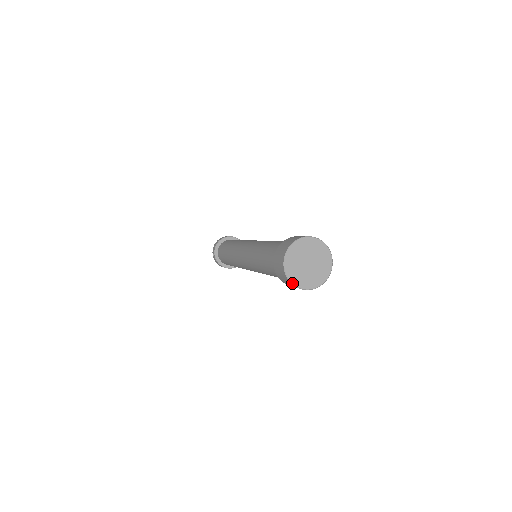
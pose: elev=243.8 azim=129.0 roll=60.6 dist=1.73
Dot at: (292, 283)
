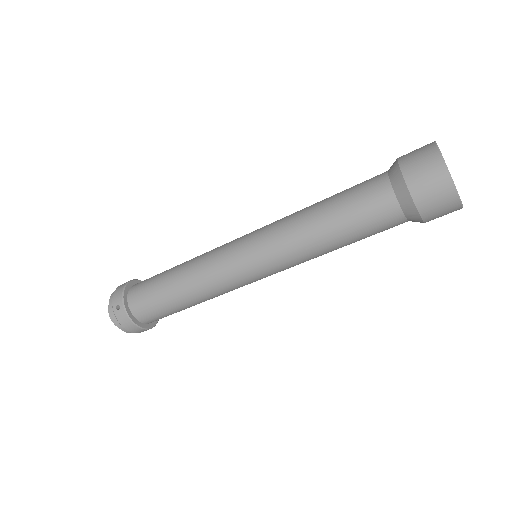
Dot at: (456, 189)
